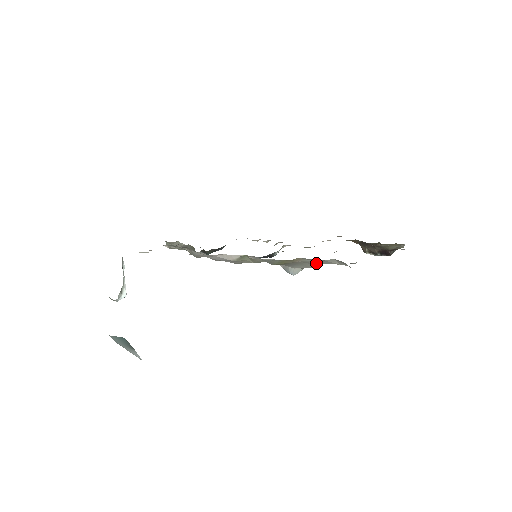
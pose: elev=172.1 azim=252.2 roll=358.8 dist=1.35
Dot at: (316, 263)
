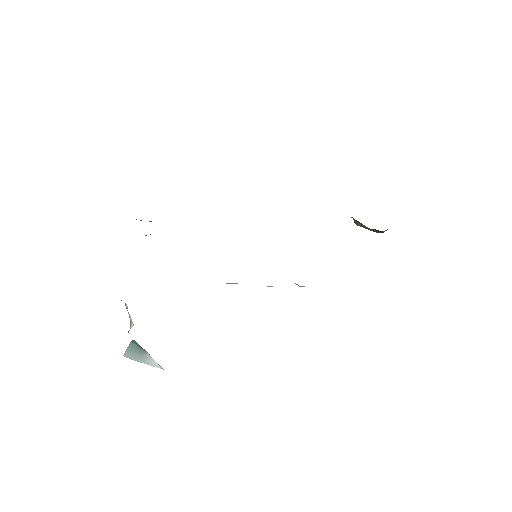
Dot at: occluded
